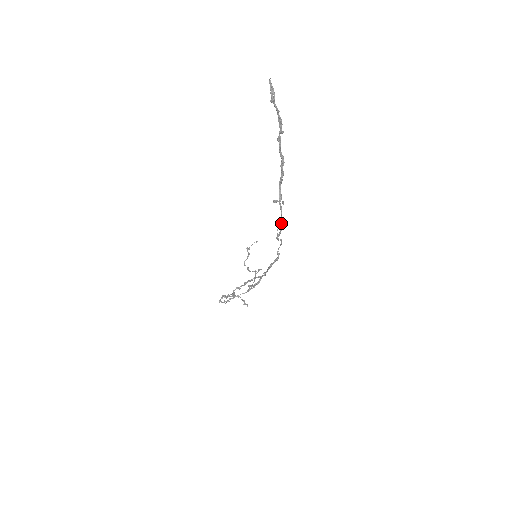
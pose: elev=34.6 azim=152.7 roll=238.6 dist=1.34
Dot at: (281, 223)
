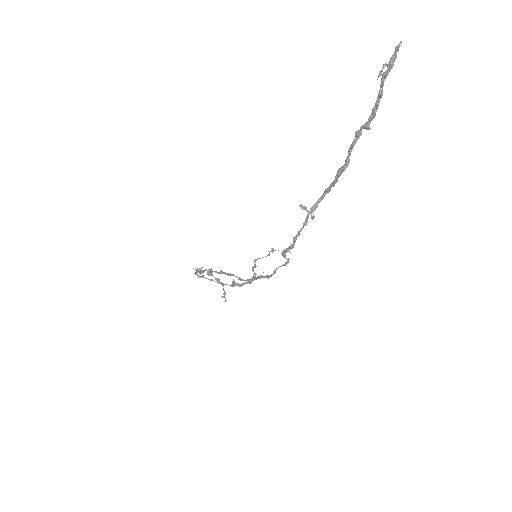
Dot at: (295, 239)
